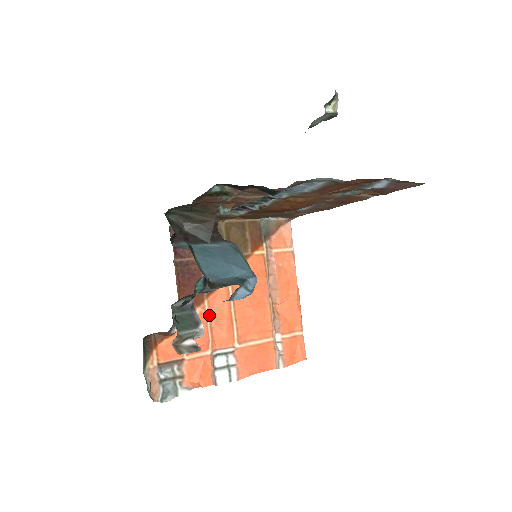
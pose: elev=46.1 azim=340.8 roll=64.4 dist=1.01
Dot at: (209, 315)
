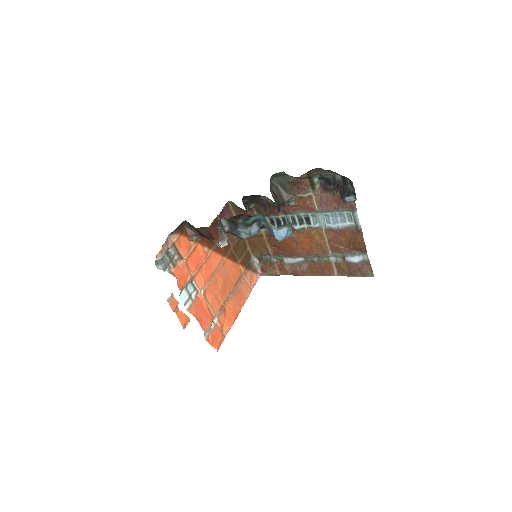
Dot at: (207, 259)
